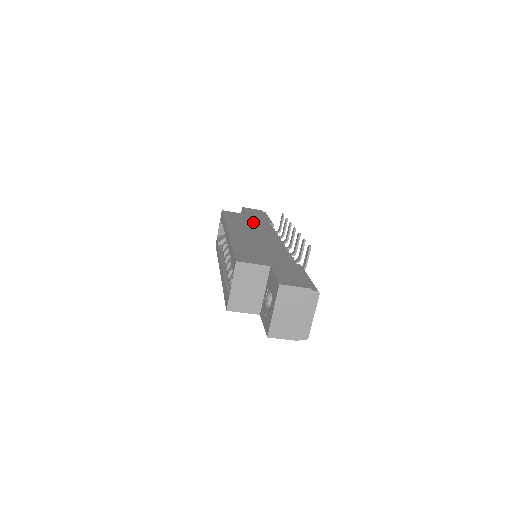
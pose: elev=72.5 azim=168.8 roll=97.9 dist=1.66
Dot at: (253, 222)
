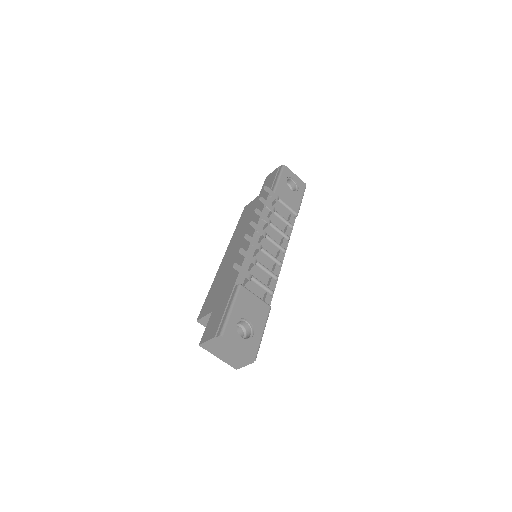
Dot at: (253, 213)
